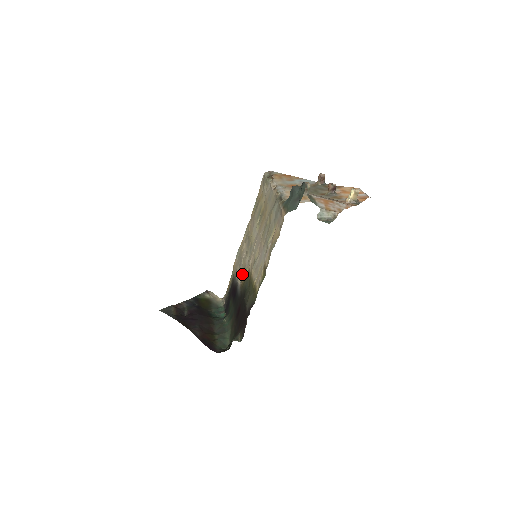
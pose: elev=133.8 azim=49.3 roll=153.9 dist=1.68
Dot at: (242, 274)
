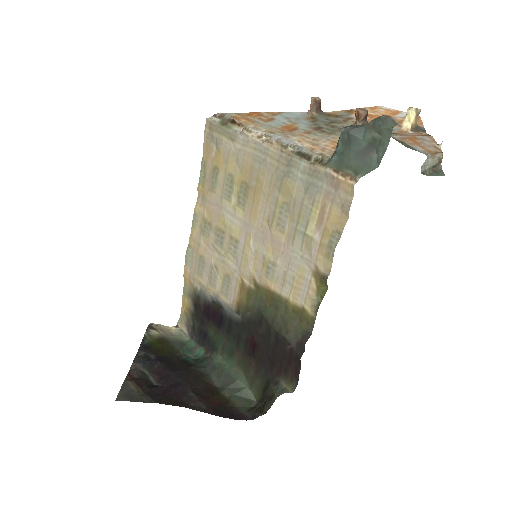
Dot at: (228, 288)
